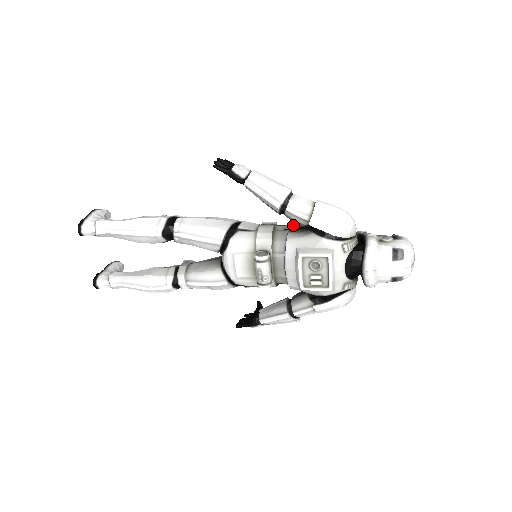
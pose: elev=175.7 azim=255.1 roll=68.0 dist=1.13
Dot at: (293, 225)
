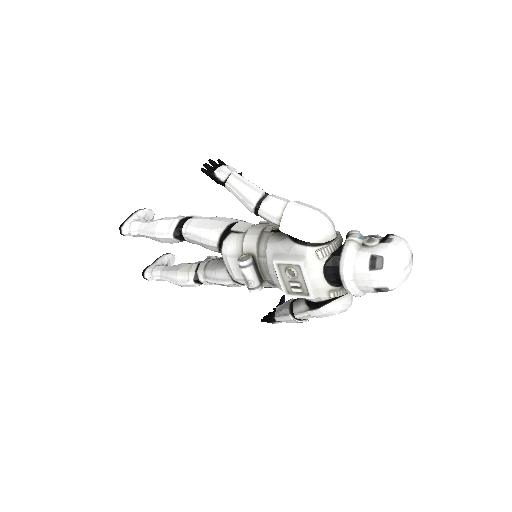
Dot at: occluded
